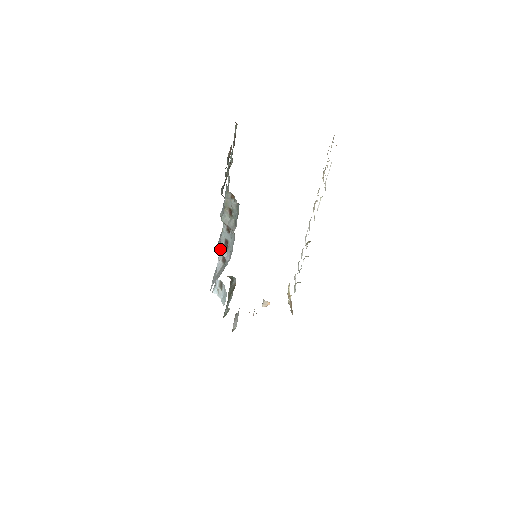
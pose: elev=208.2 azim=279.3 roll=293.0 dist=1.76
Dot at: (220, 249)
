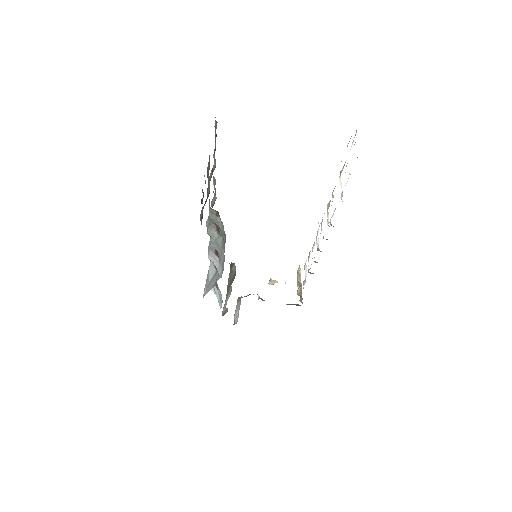
Dot at: (210, 257)
